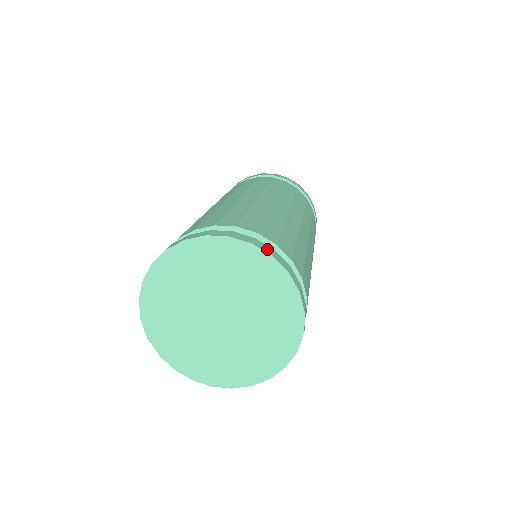
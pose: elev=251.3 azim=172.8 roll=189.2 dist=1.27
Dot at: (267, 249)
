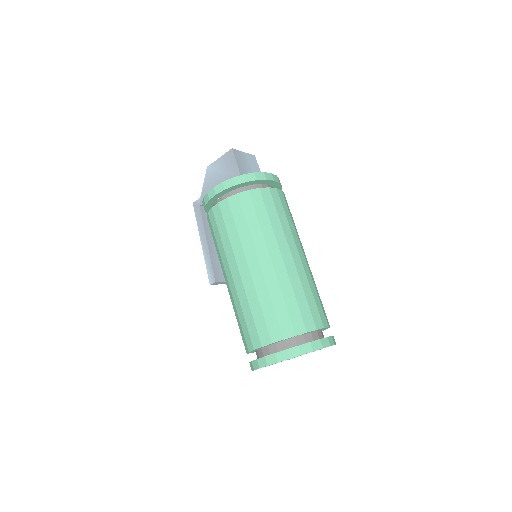
Dot at: occluded
